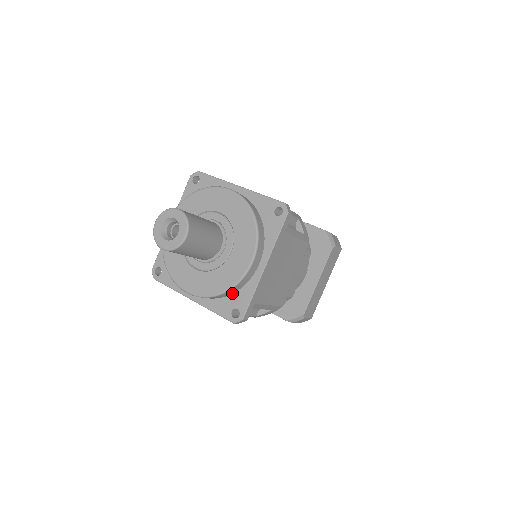
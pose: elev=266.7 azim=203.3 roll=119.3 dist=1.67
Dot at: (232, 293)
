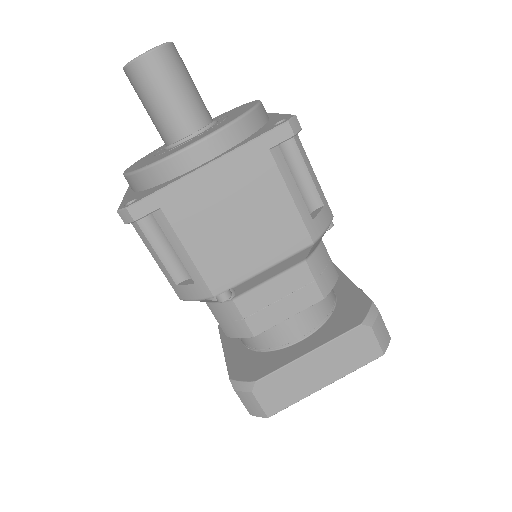
Dot at: (154, 186)
